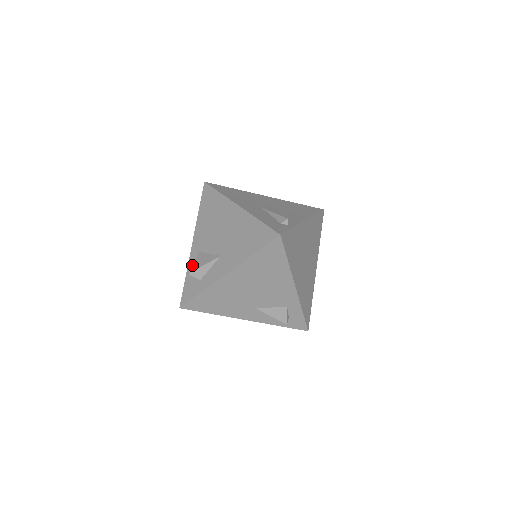
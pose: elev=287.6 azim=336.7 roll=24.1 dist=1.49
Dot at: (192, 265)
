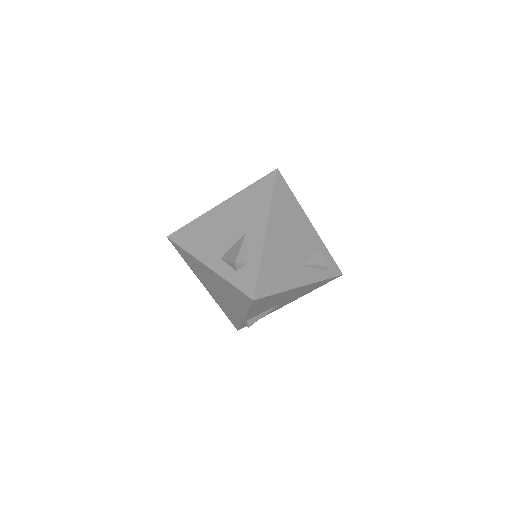
Dot at: (229, 261)
